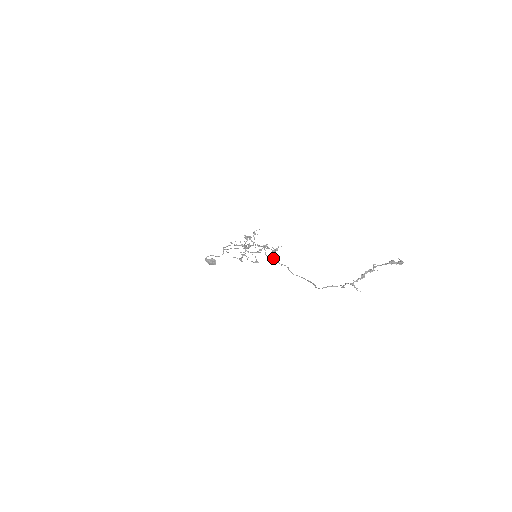
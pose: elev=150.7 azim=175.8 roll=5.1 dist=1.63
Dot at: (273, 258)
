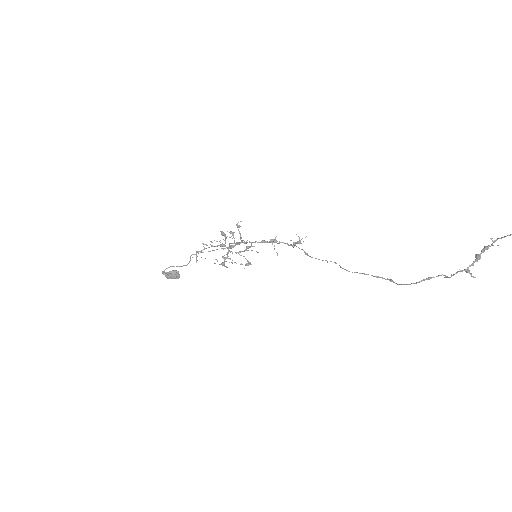
Dot at: (306, 254)
